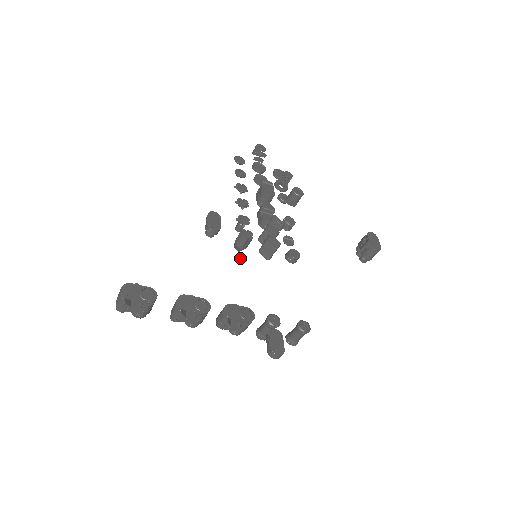
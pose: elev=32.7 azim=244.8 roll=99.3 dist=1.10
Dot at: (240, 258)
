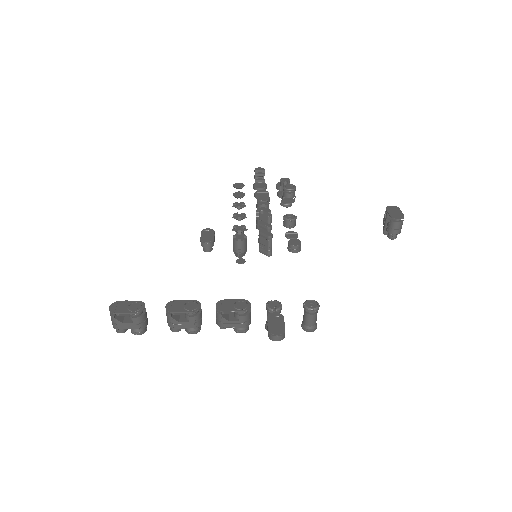
Dot at: (238, 261)
